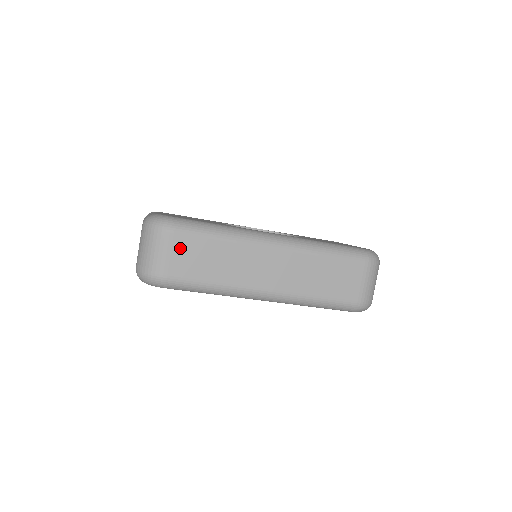
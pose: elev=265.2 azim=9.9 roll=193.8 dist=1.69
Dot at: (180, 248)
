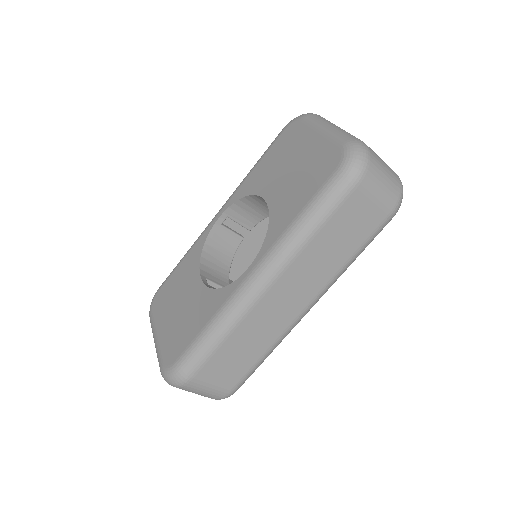
Dot at: (211, 376)
